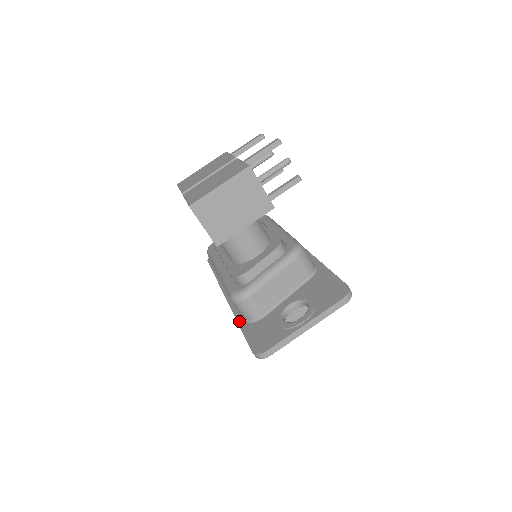
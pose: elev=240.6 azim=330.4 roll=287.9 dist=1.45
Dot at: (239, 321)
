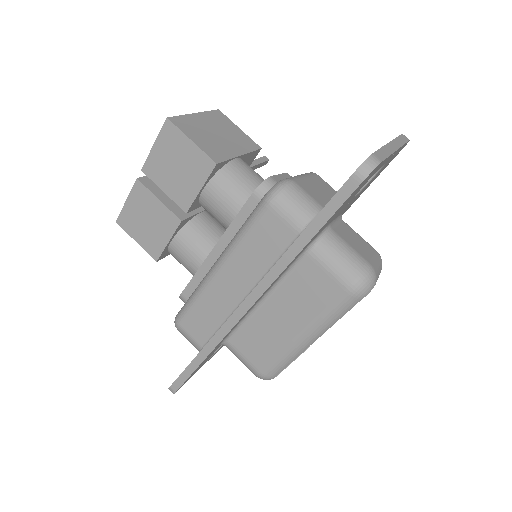
Dot at: (293, 242)
